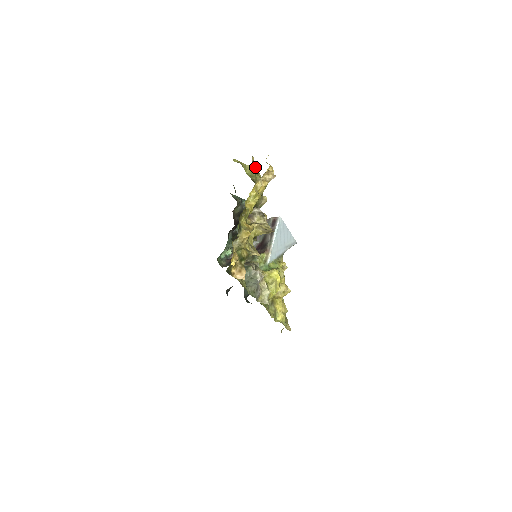
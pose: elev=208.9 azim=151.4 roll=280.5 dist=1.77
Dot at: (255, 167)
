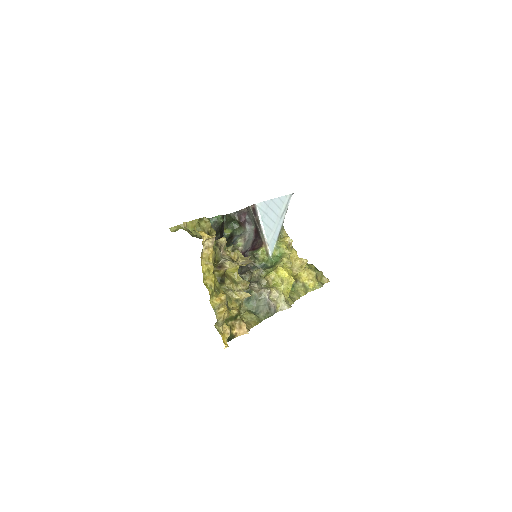
Dot at: (194, 220)
